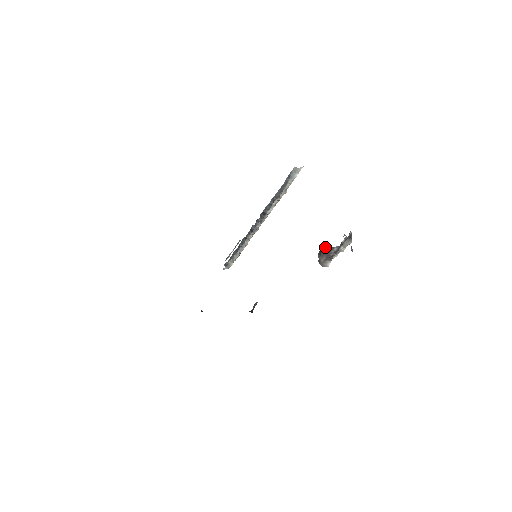
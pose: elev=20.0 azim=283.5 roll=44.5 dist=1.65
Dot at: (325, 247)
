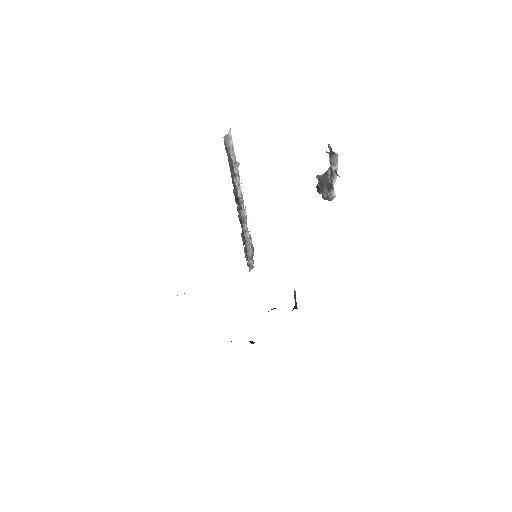
Dot at: (318, 179)
